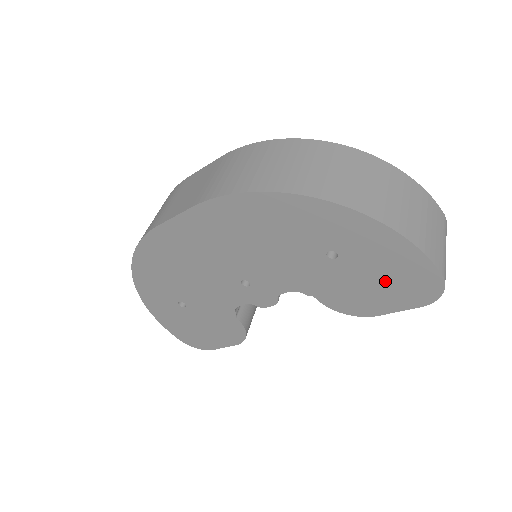
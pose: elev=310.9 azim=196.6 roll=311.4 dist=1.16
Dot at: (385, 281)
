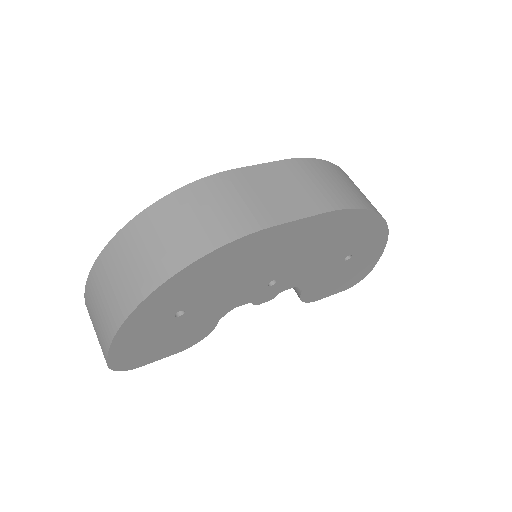
Dot at: (349, 275)
